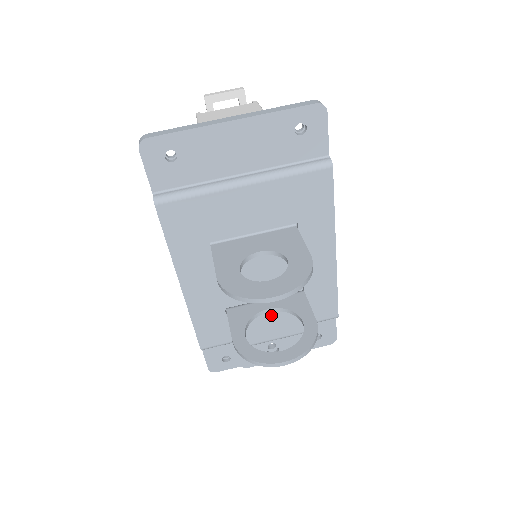
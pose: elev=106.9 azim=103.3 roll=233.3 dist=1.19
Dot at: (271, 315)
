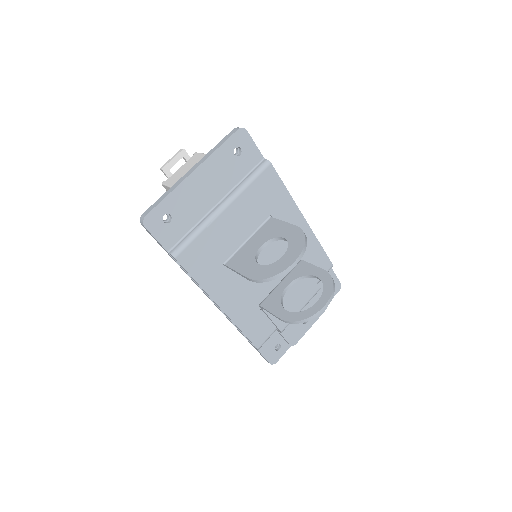
Dot at: (290, 291)
